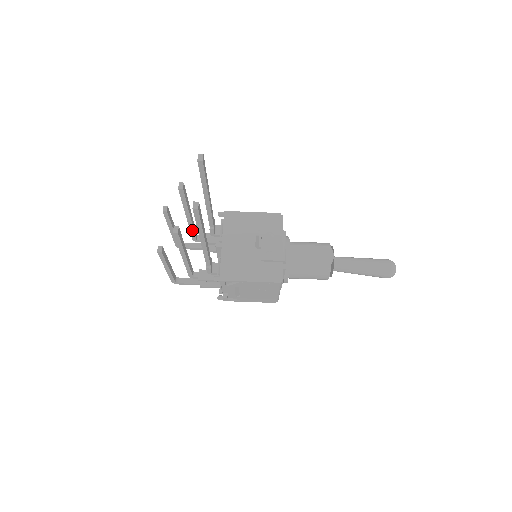
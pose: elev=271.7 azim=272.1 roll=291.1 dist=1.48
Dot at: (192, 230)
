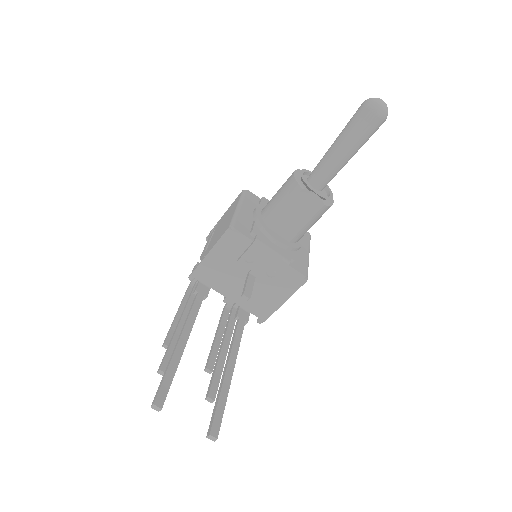
Dot at: occluded
